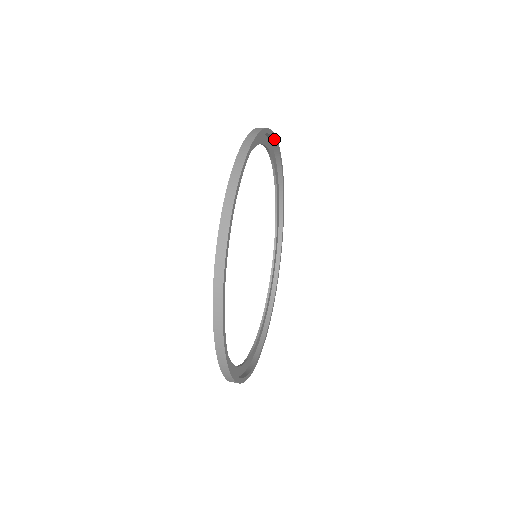
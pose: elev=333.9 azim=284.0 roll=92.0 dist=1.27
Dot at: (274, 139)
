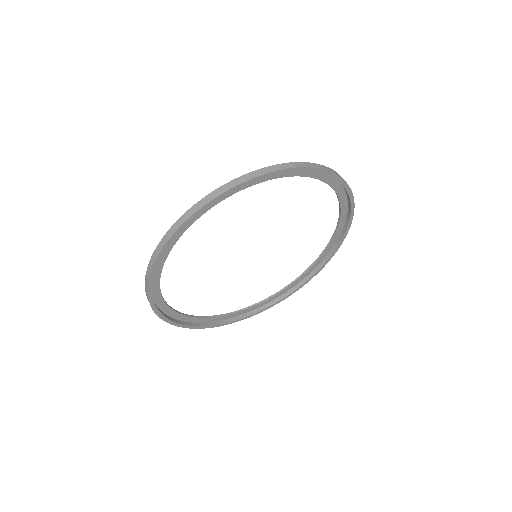
Dot at: (224, 196)
